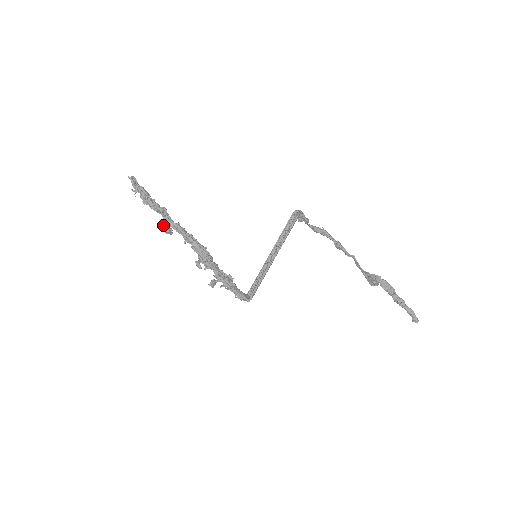
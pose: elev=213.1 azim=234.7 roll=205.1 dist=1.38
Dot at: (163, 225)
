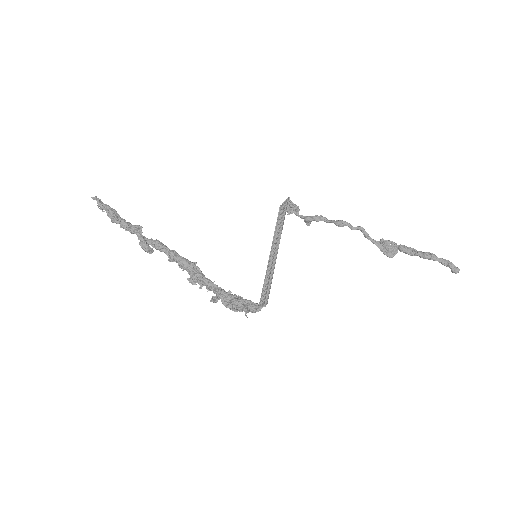
Dot at: (140, 242)
